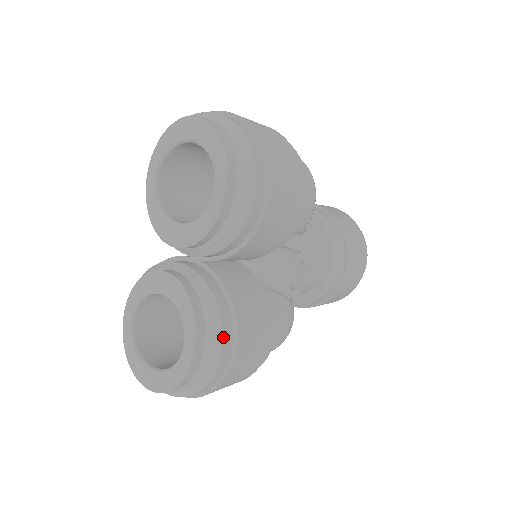
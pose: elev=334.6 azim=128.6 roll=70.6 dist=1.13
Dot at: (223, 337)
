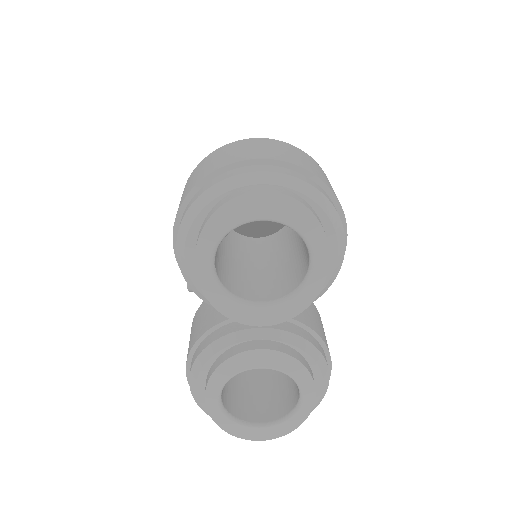
Dot at: (328, 368)
